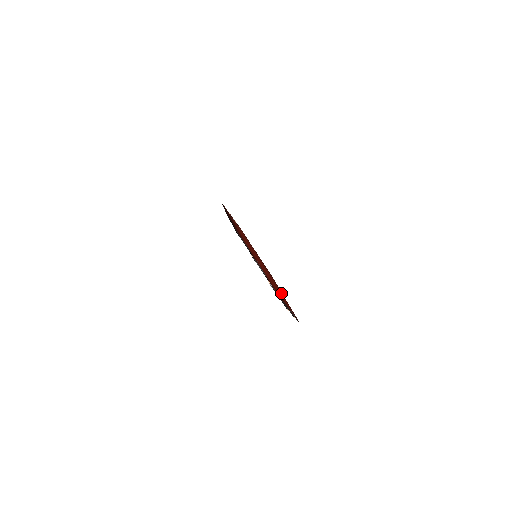
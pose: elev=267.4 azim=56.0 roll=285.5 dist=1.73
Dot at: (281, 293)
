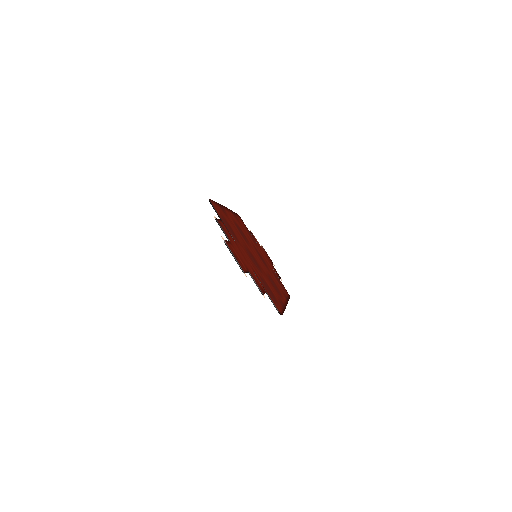
Dot at: (278, 296)
